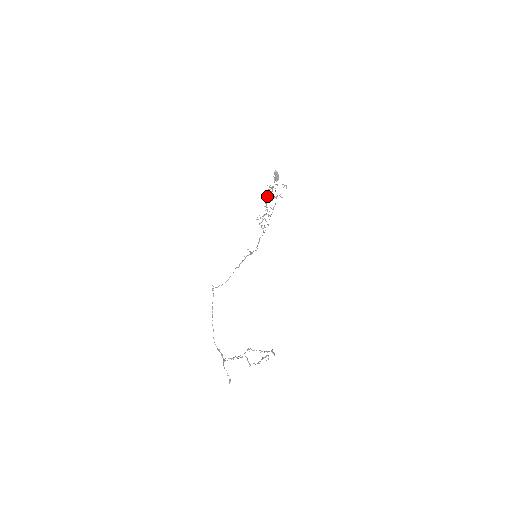
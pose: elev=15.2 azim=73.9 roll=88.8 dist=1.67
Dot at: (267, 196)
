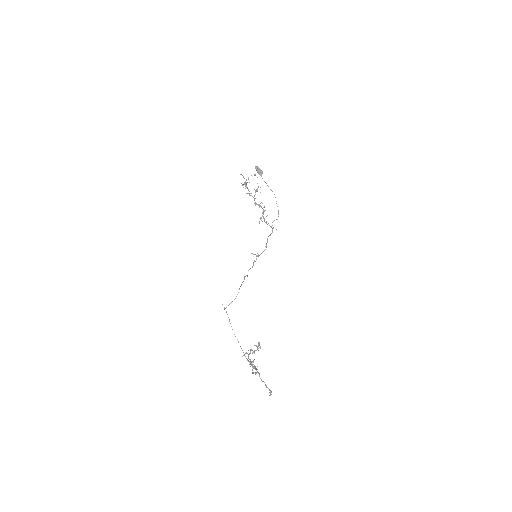
Dot at: occluded
